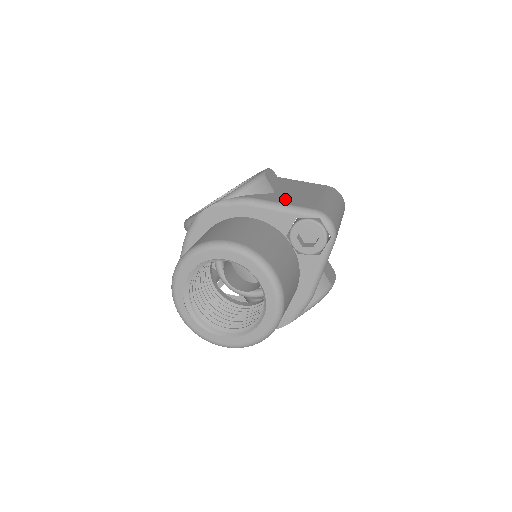
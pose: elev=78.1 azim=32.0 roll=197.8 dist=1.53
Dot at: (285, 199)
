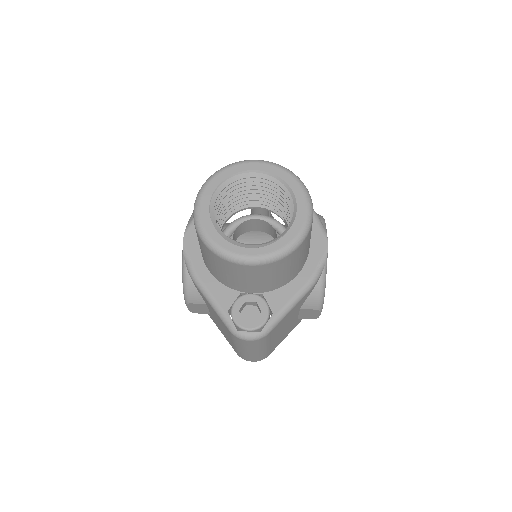
Dot at: occluded
